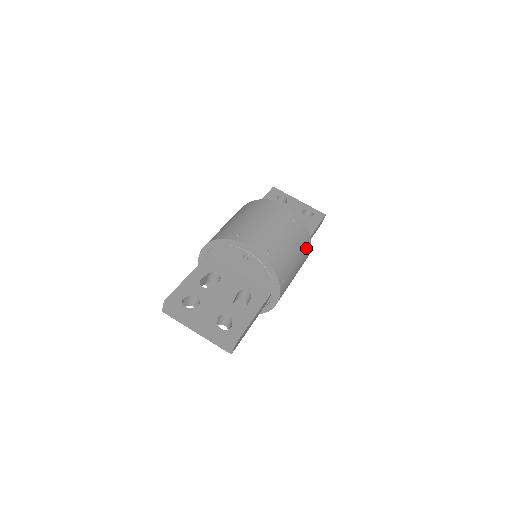
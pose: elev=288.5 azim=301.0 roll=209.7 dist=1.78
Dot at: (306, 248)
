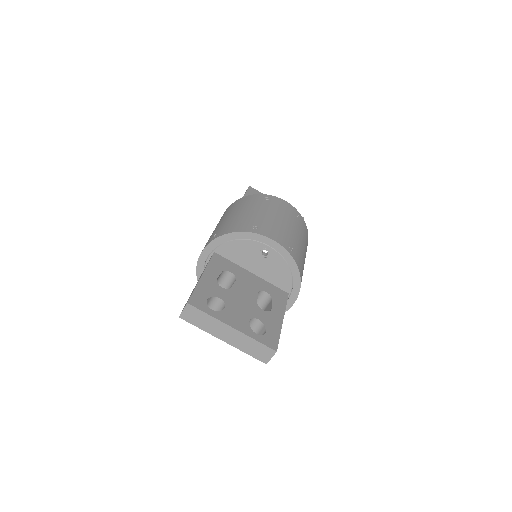
Dot at: occluded
